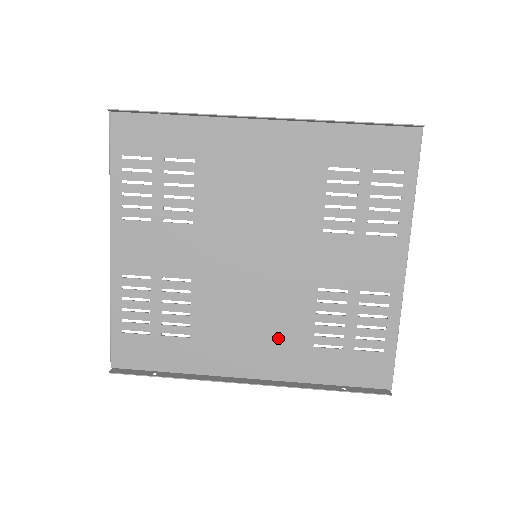
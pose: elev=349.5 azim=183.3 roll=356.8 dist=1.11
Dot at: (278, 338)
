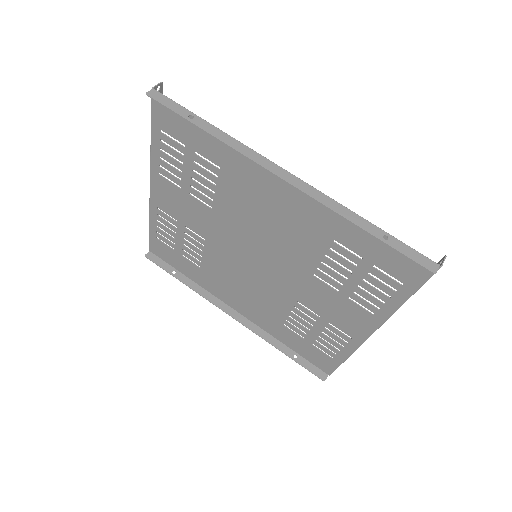
Dot at: (260, 306)
